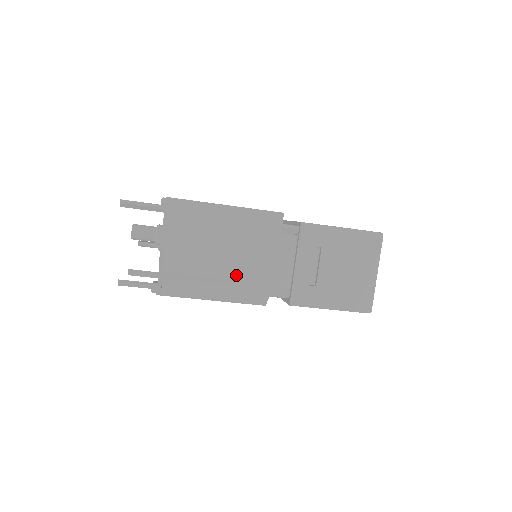
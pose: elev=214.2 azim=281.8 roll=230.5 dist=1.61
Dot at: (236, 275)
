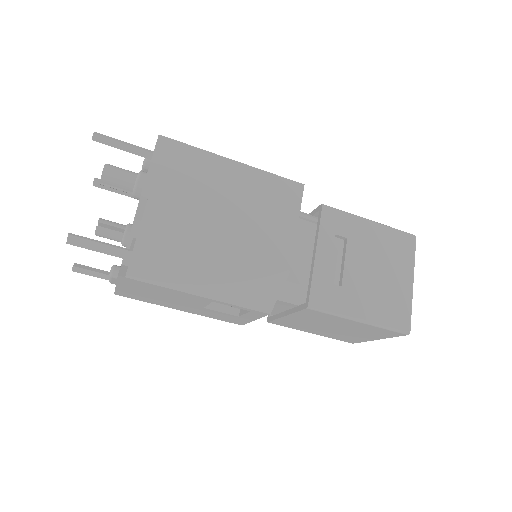
Dot at: (241, 250)
